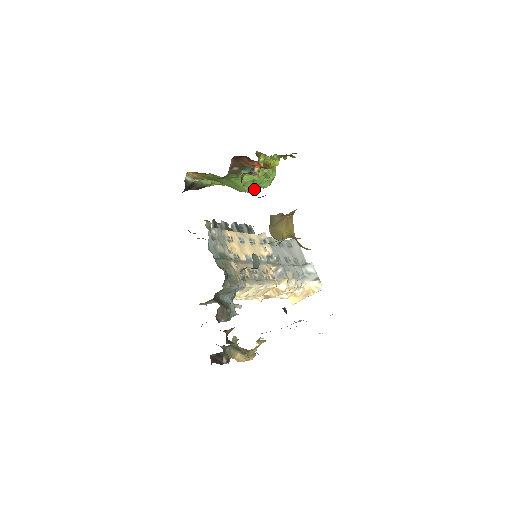
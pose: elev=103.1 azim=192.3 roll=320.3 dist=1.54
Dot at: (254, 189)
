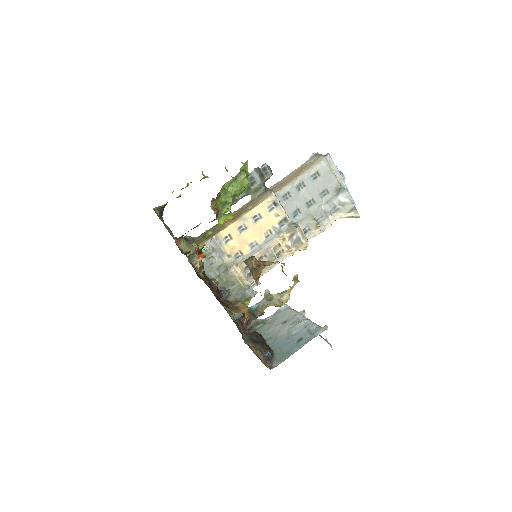
Dot at: (226, 212)
